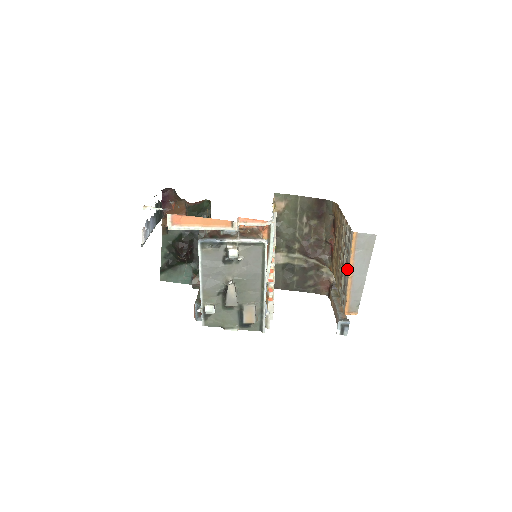
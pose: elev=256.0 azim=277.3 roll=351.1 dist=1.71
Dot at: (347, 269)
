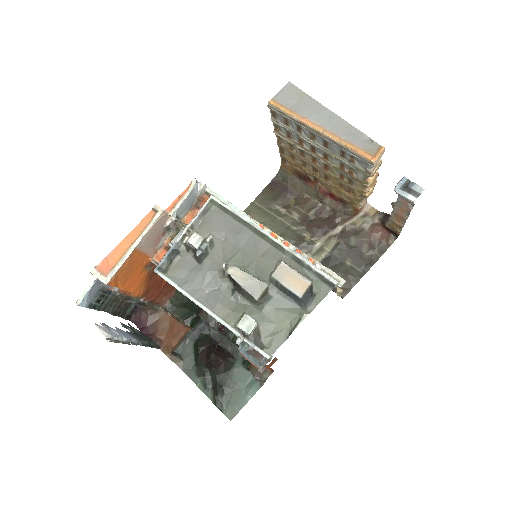
Dot at: (312, 132)
